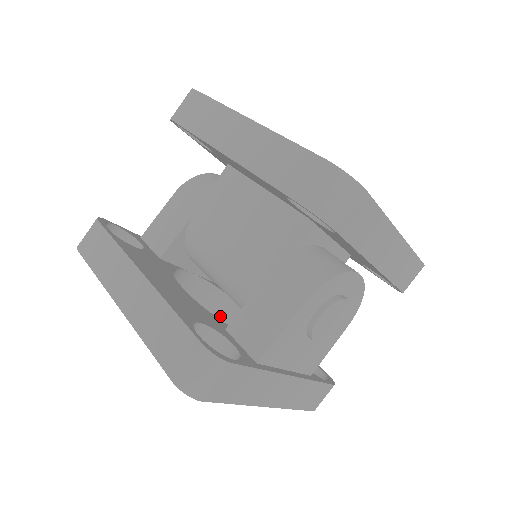
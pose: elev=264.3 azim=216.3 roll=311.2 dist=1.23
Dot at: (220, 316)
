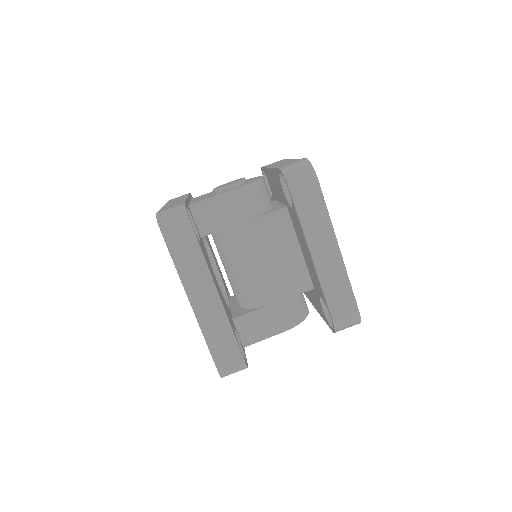
Dot at: occluded
